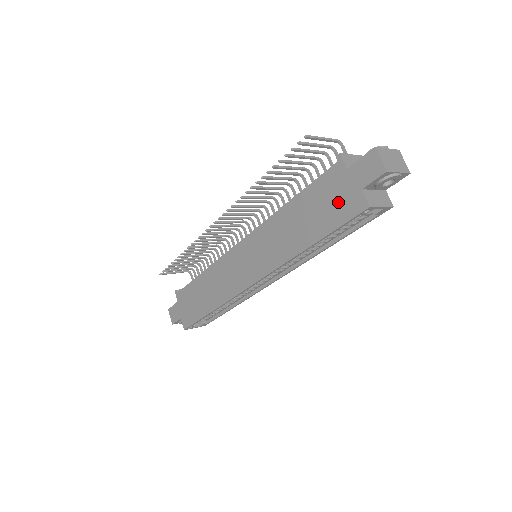
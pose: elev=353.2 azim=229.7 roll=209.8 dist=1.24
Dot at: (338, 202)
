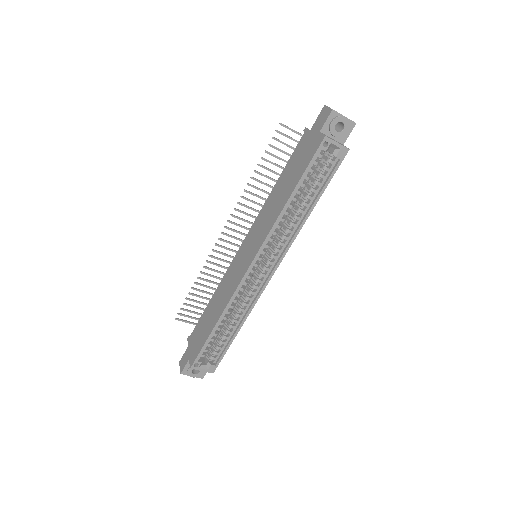
Dot at: (306, 152)
